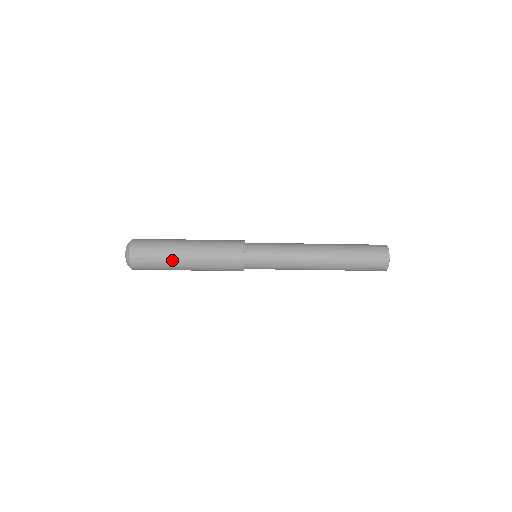
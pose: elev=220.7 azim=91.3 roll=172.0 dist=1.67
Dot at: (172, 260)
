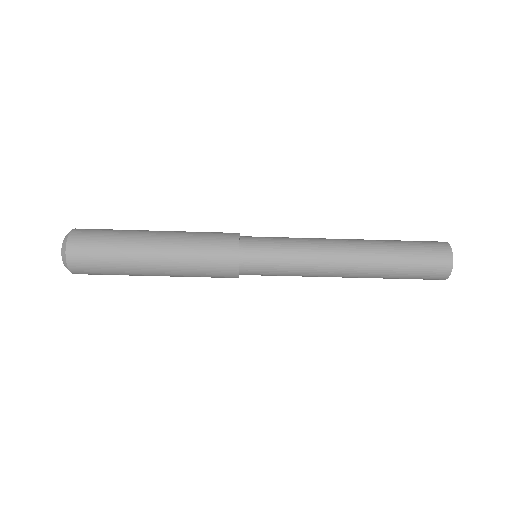
Dot at: (132, 239)
